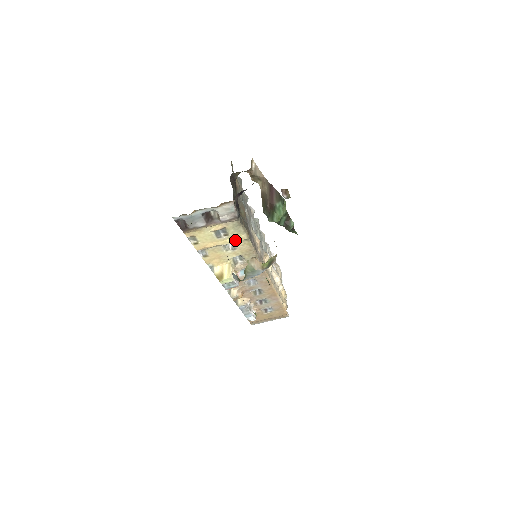
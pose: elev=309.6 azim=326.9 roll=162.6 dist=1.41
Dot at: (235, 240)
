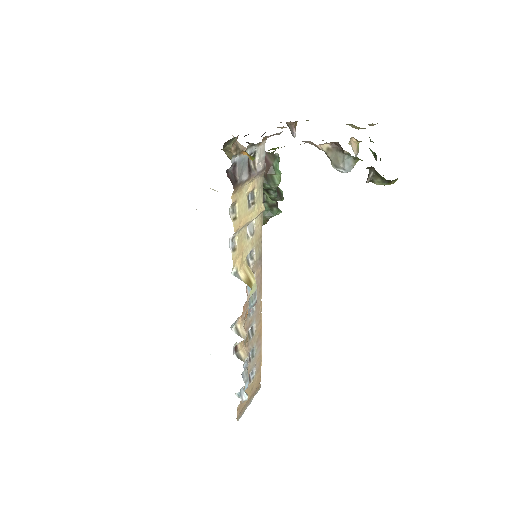
Dot at: (258, 212)
